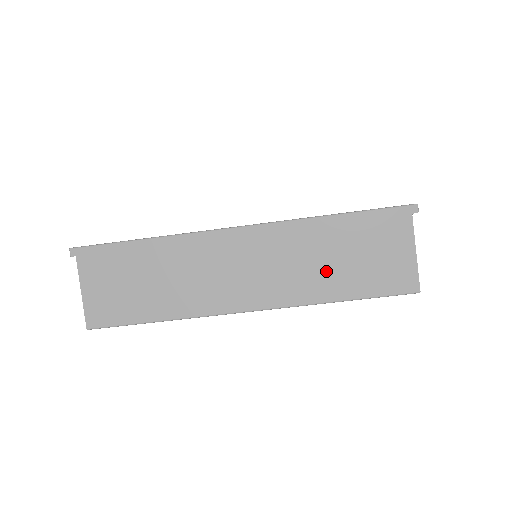
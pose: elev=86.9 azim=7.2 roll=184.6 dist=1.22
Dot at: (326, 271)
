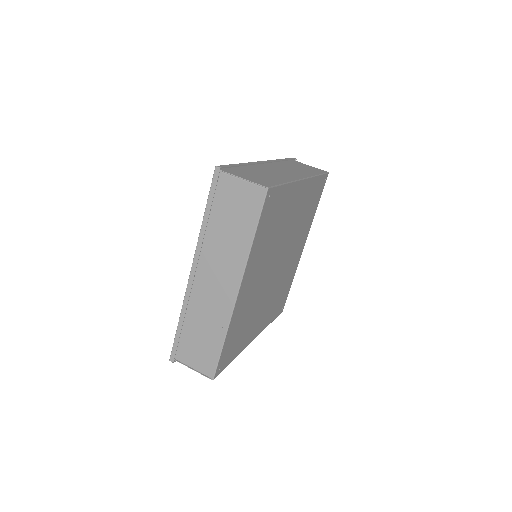
Dot at: (302, 170)
